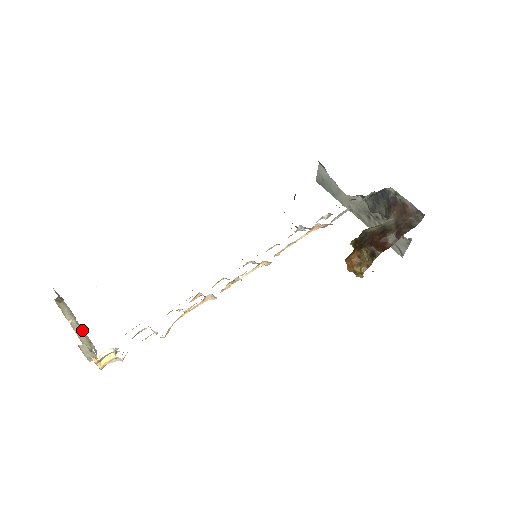
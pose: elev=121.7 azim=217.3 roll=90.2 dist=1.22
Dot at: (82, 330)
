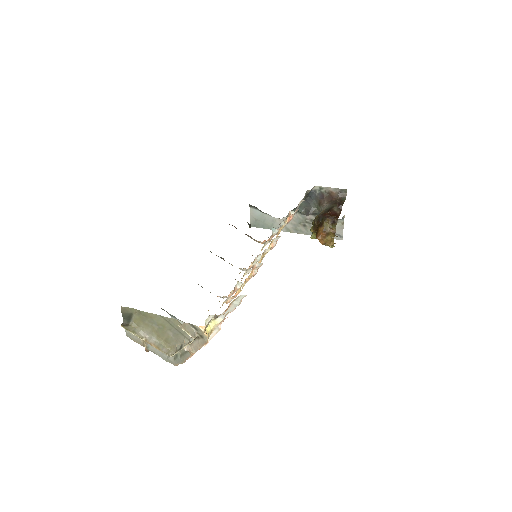
Dot at: (159, 341)
